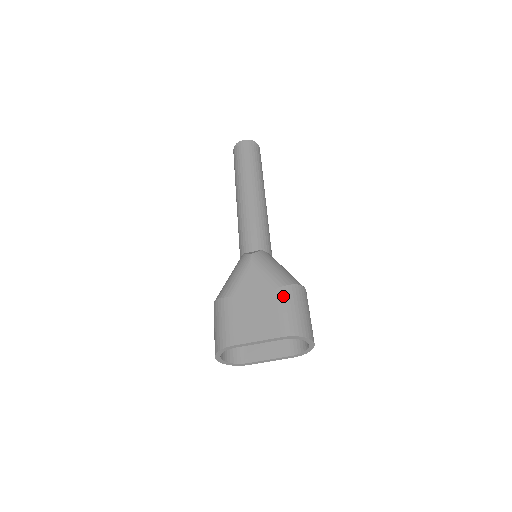
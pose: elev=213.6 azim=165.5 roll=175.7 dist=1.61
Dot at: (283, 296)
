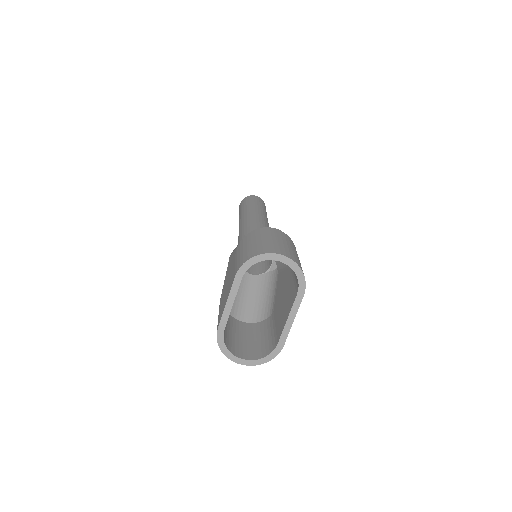
Dot at: (238, 249)
